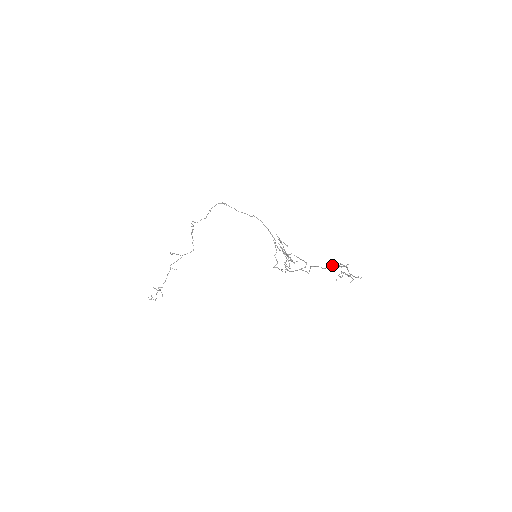
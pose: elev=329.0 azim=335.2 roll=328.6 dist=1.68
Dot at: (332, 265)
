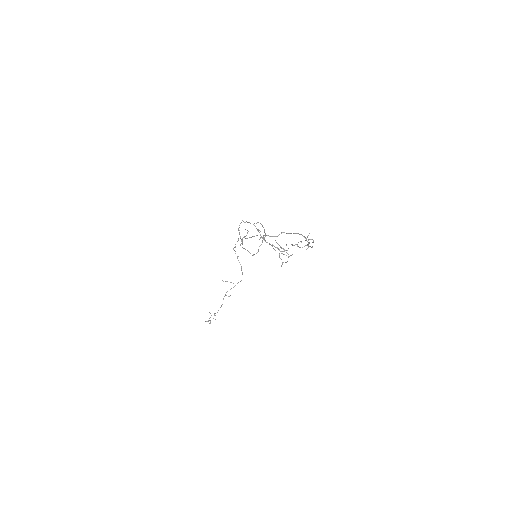
Dot at: (281, 233)
